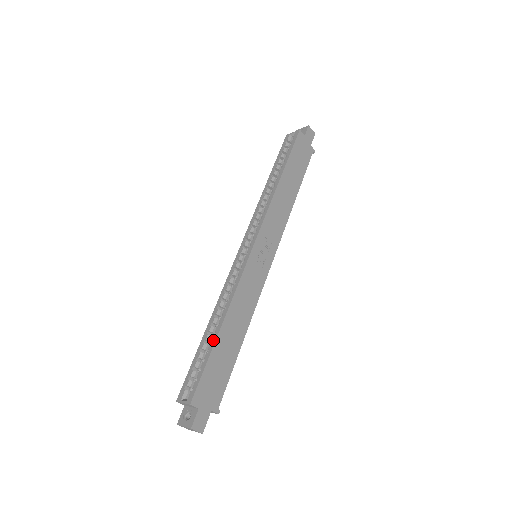
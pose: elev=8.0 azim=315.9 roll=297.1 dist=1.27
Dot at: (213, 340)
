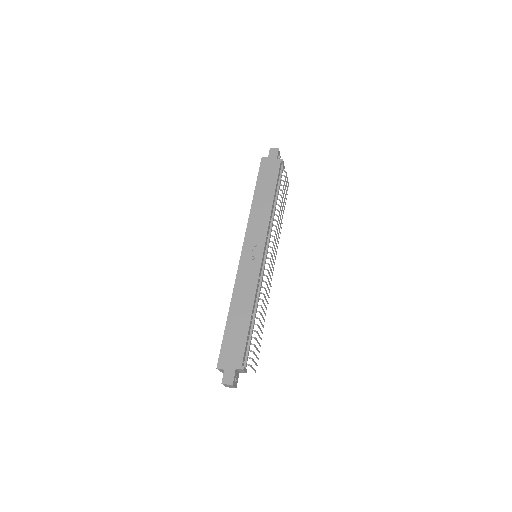
Dot at: (226, 323)
